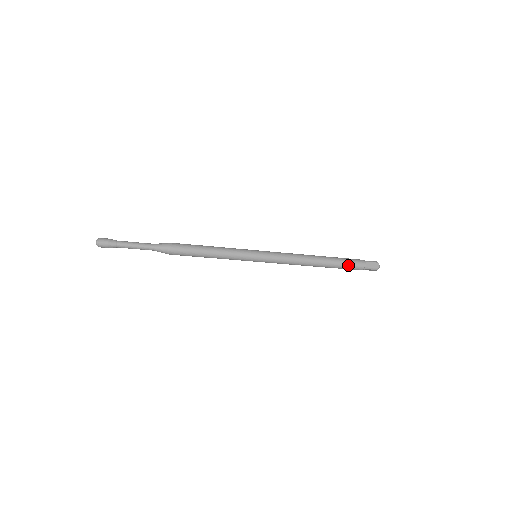
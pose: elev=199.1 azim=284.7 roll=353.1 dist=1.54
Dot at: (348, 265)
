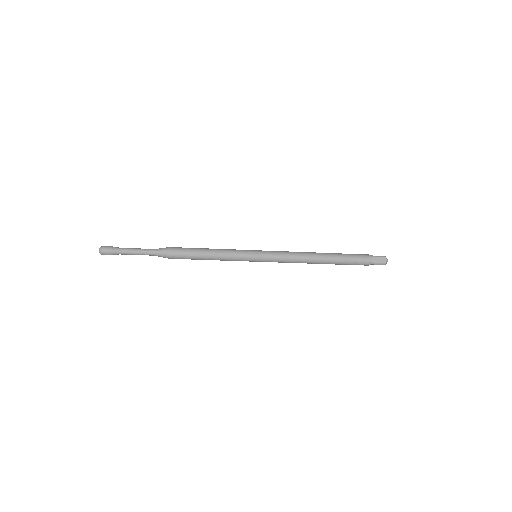
Dot at: (352, 261)
